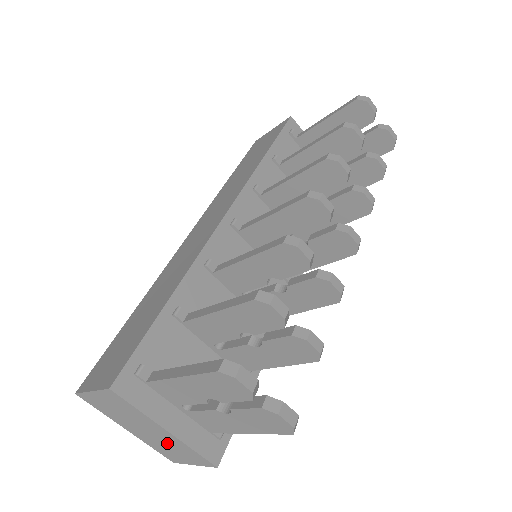
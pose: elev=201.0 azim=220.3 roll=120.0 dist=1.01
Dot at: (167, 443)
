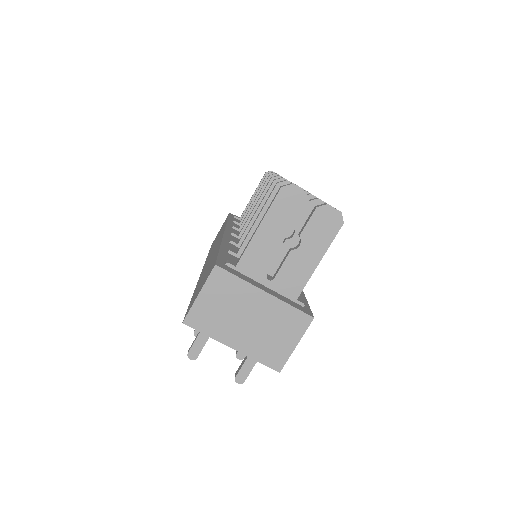
Dot at: (269, 324)
